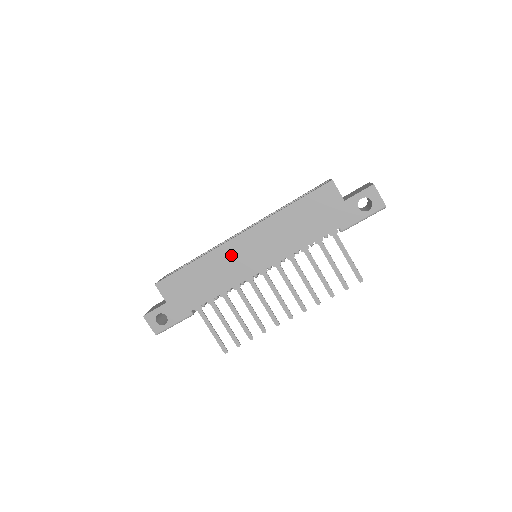
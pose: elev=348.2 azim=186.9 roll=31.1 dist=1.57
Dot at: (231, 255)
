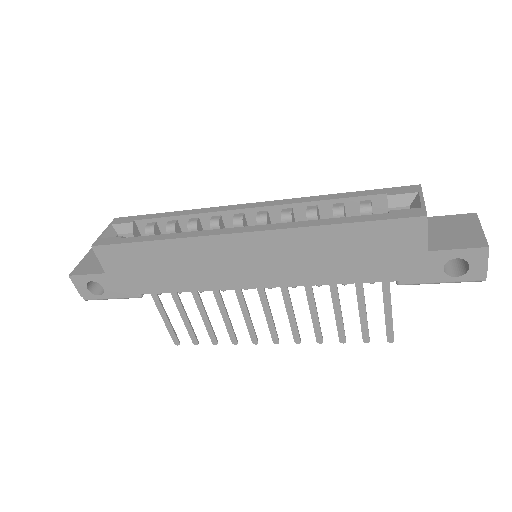
Dot at: (218, 253)
